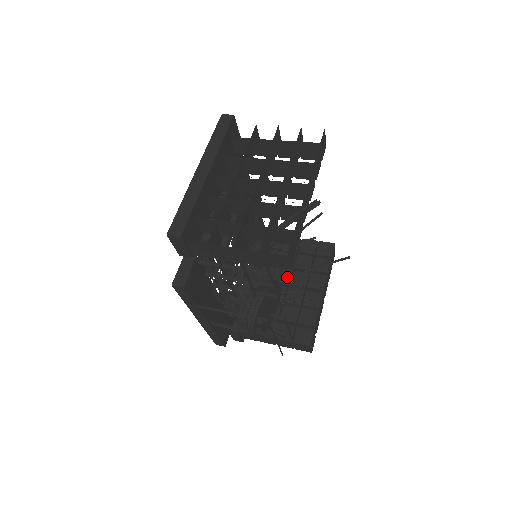
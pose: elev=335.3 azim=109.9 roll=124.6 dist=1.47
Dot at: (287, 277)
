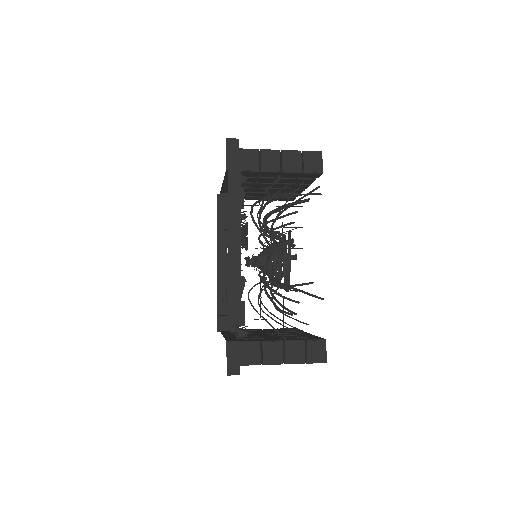
Dot at: occluded
